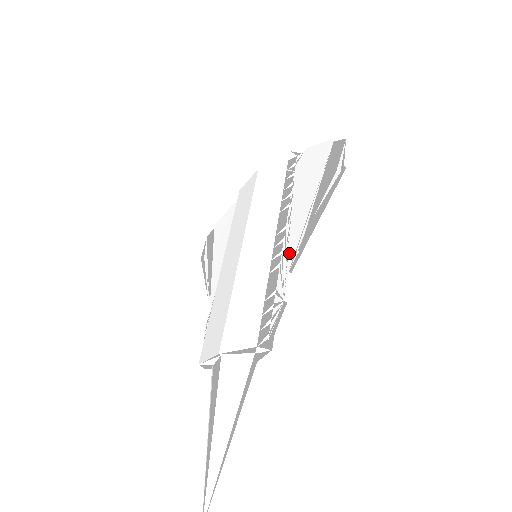
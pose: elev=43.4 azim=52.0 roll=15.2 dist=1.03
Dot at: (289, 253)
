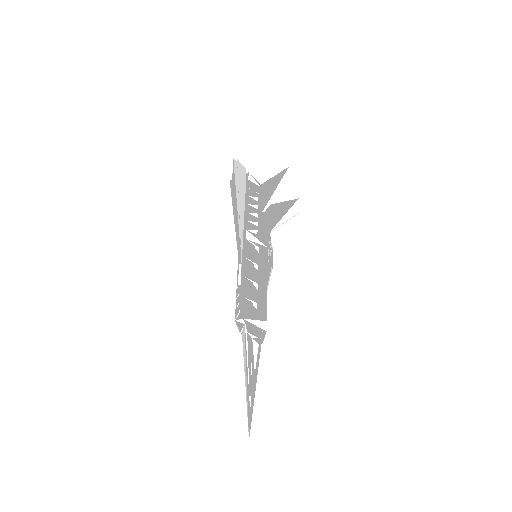
Dot at: occluded
